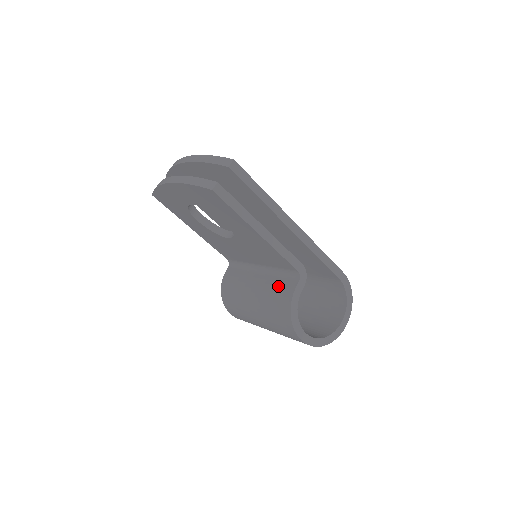
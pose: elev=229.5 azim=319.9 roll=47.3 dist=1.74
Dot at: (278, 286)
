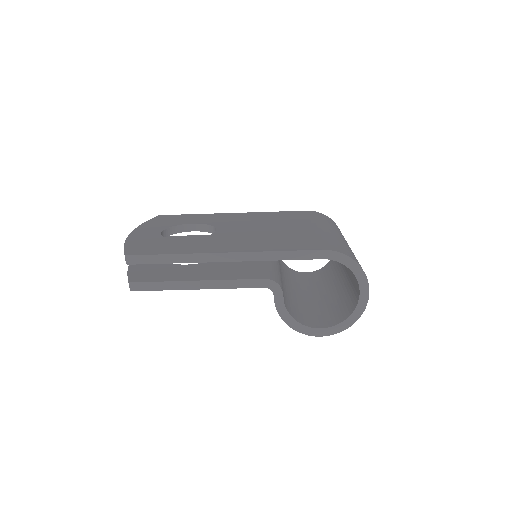
Dot at: occluded
